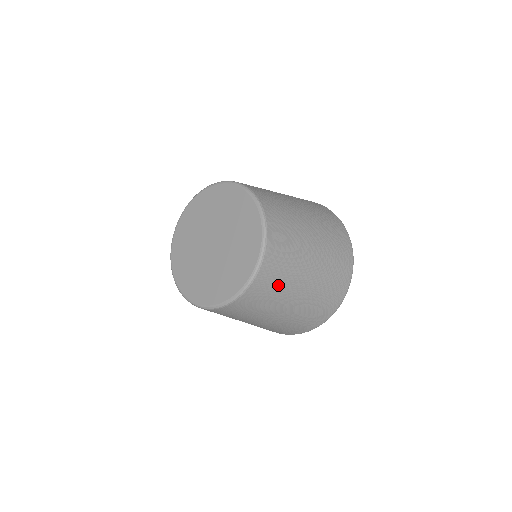
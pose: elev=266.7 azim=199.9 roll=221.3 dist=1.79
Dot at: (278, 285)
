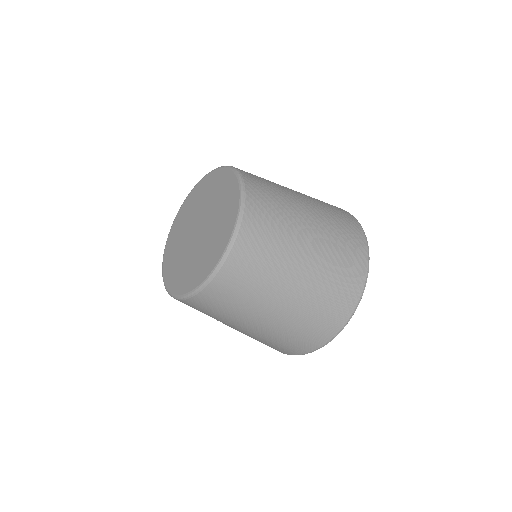
Dot at: (277, 208)
